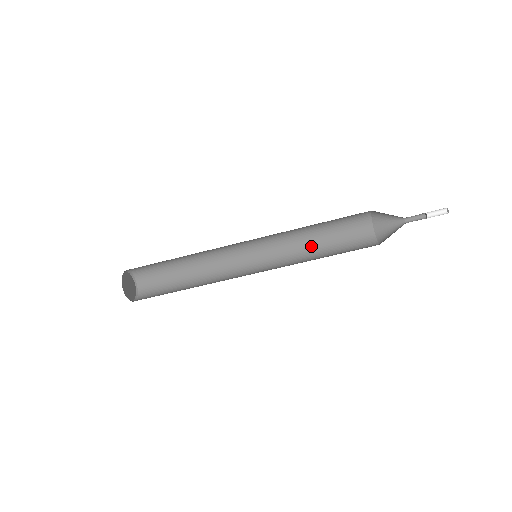
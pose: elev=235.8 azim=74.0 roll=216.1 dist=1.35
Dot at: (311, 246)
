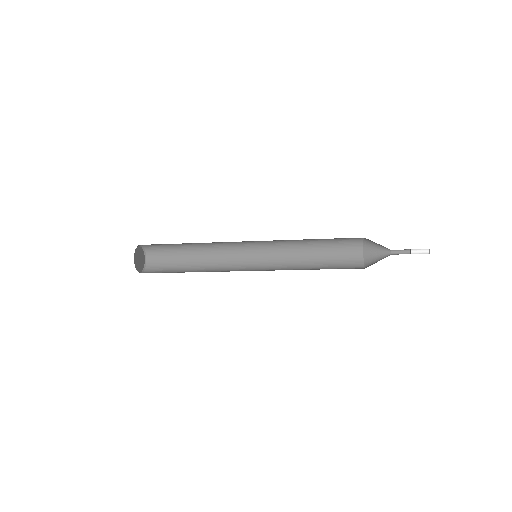
Dot at: (305, 246)
